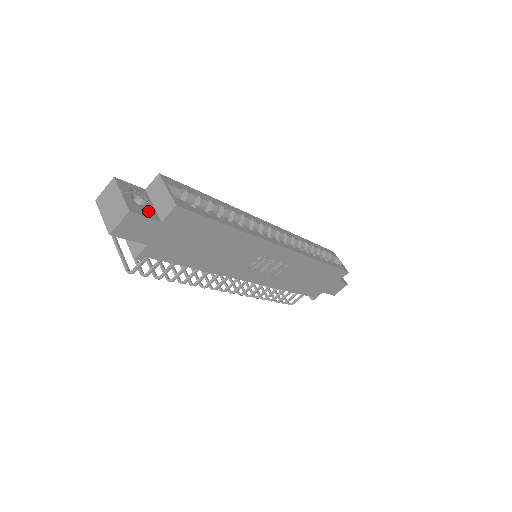
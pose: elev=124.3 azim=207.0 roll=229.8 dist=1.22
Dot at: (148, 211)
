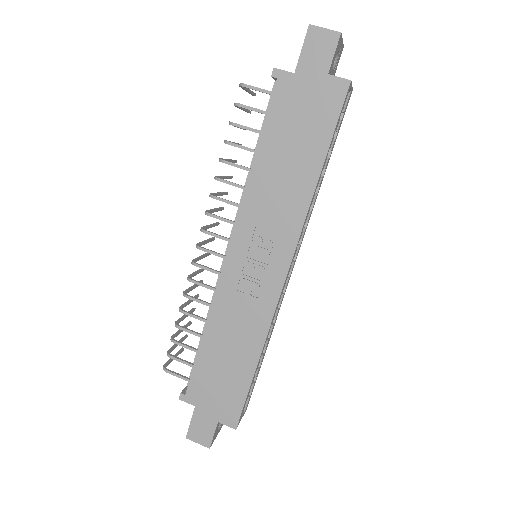
Dot at: (333, 63)
